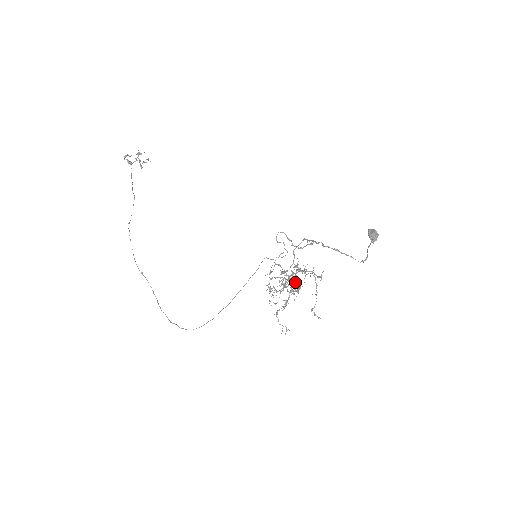
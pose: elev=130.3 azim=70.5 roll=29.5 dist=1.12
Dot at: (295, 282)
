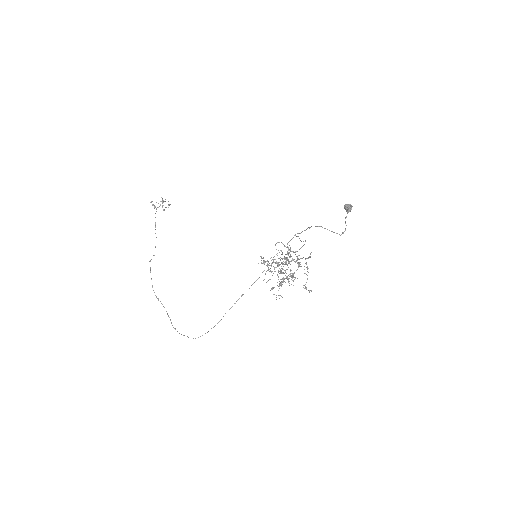
Dot at: (286, 257)
